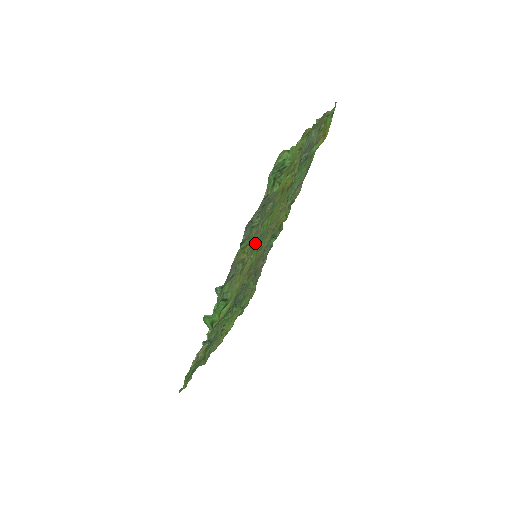
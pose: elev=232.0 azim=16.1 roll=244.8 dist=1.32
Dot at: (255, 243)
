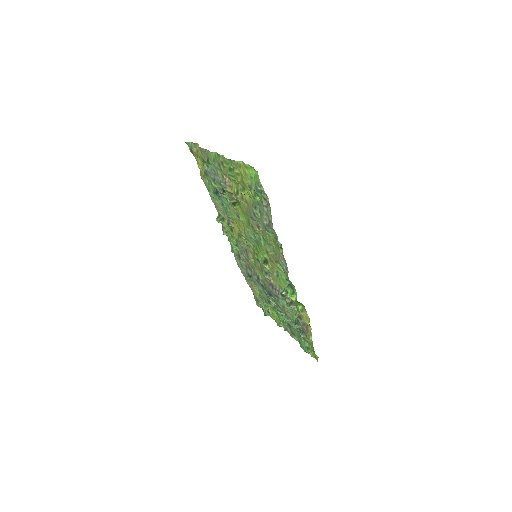
Dot at: (258, 245)
